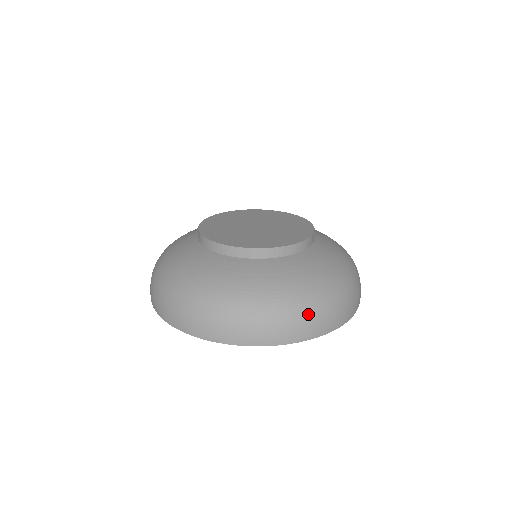
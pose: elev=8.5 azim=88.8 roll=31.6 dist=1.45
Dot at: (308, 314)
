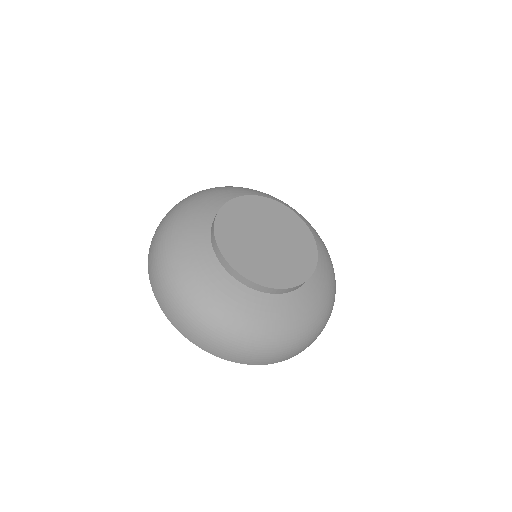
Dot at: (310, 340)
